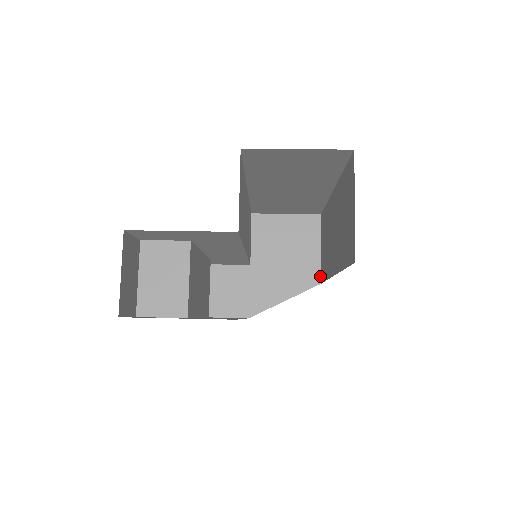
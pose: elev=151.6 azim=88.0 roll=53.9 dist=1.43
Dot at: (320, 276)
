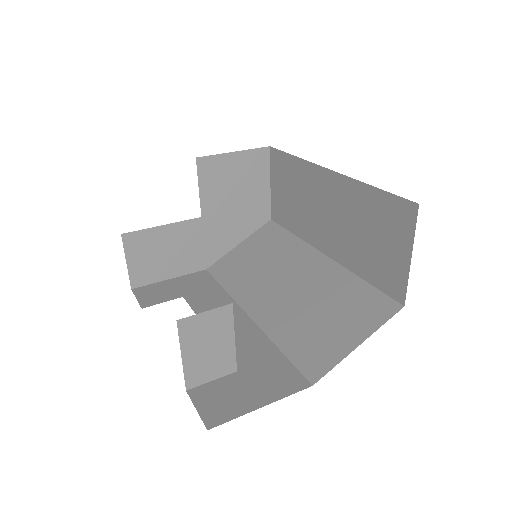
Dot at: (270, 212)
